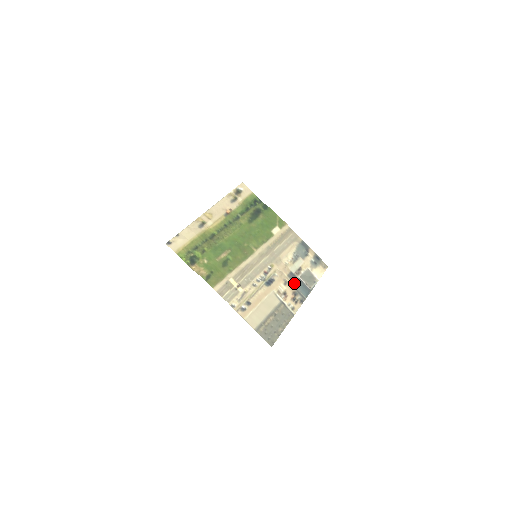
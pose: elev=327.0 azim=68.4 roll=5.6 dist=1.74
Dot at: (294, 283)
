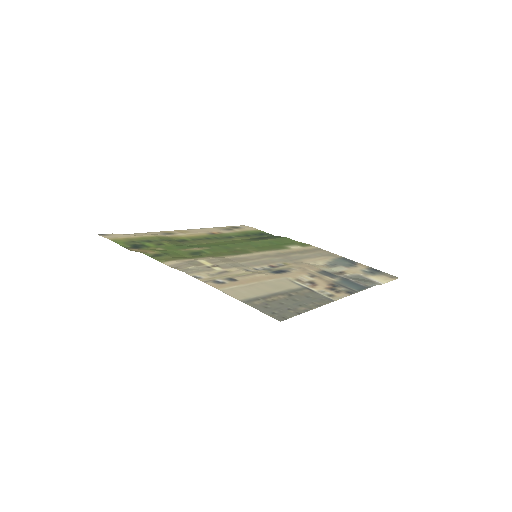
Dot at: (331, 278)
